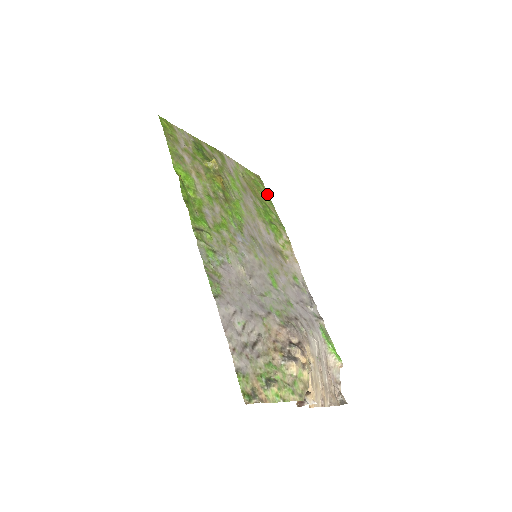
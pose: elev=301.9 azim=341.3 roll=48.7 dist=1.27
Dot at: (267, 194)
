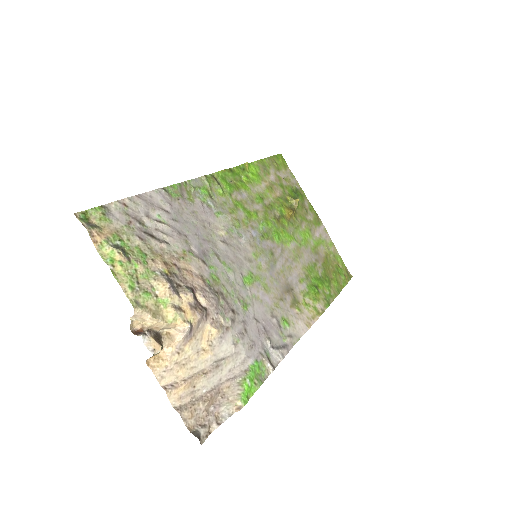
Dot at: (343, 285)
